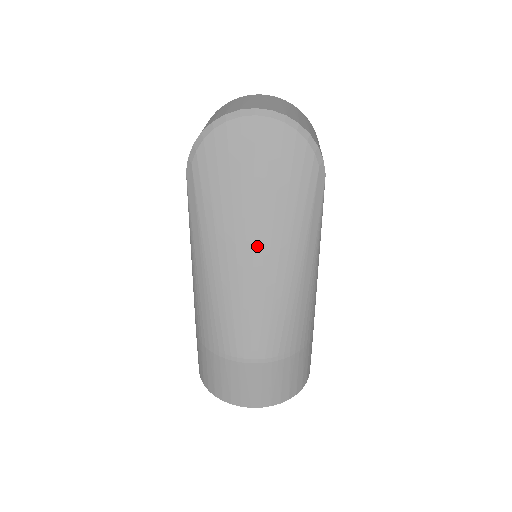
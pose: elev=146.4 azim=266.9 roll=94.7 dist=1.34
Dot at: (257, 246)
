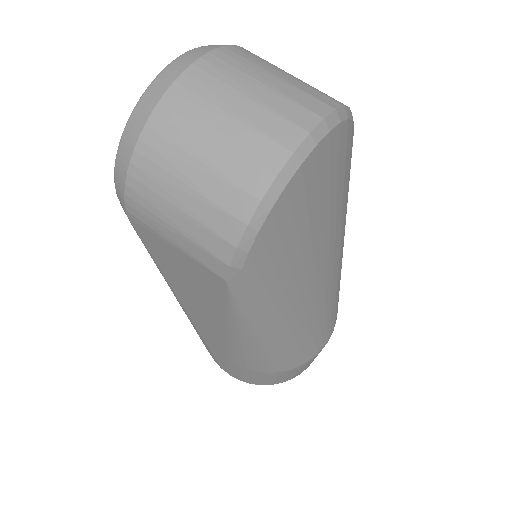
Dot at: (326, 269)
